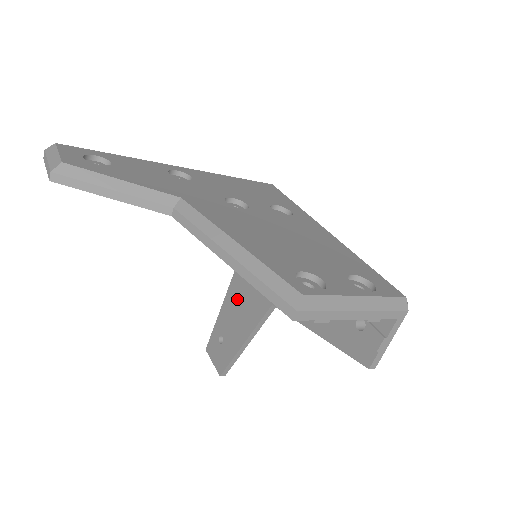
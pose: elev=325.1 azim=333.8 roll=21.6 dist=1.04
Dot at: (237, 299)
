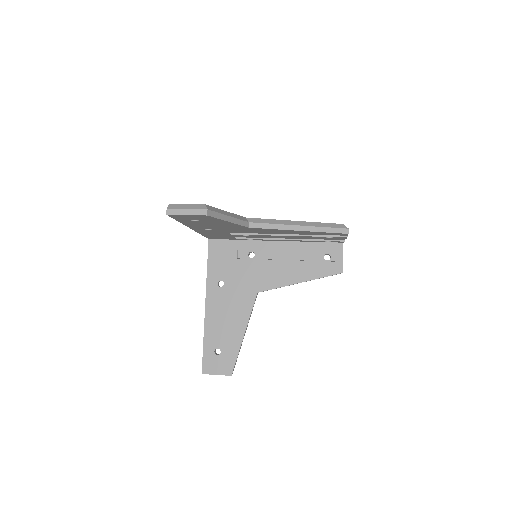
Dot at: (220, 313)
